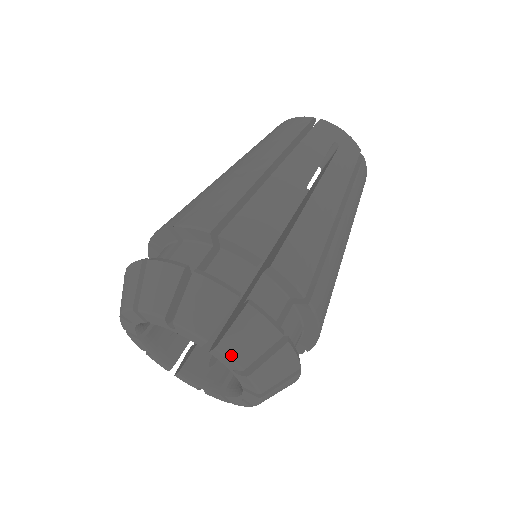
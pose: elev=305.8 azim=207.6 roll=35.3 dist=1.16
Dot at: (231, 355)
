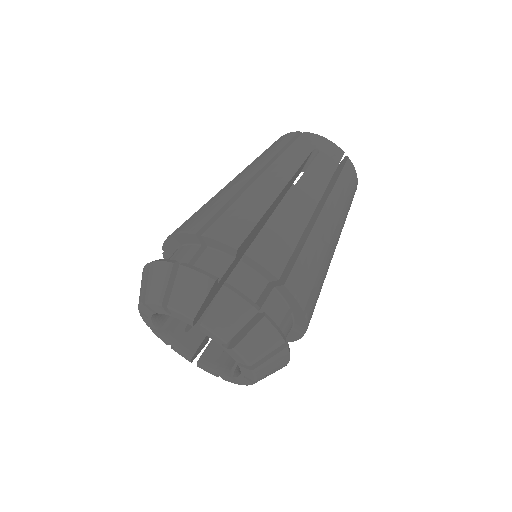
Dot at: (257, 375)
